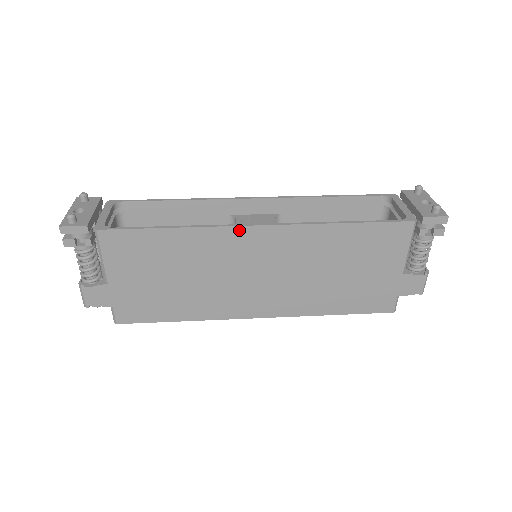
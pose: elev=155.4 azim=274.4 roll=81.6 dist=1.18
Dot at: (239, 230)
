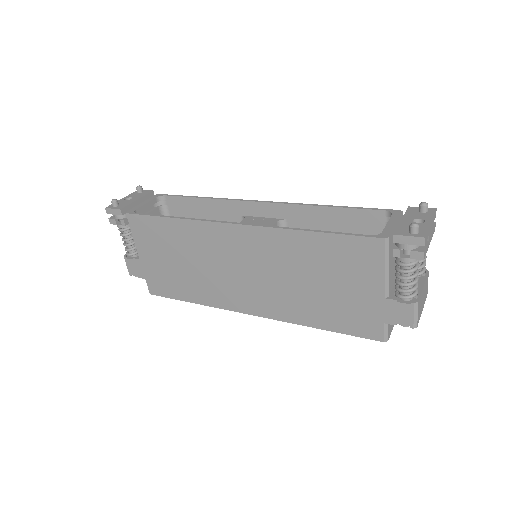
Dot at: (220, 226)
